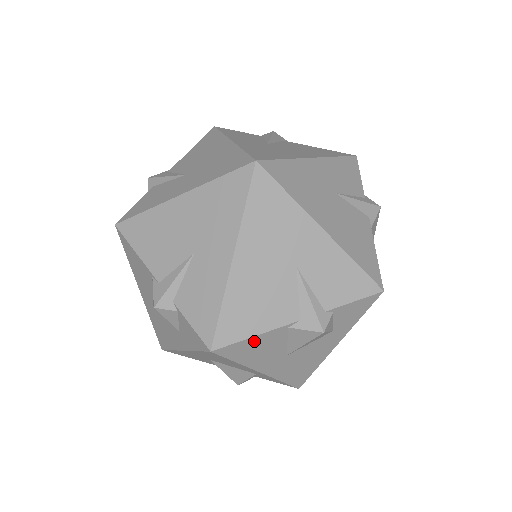
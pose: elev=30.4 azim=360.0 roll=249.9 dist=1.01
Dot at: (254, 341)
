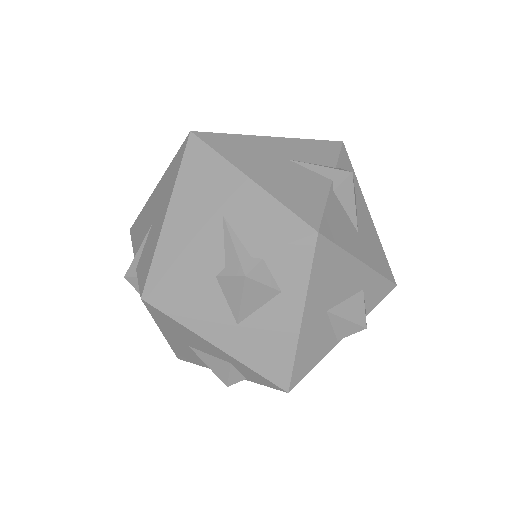
Dot at: (330, 213)
